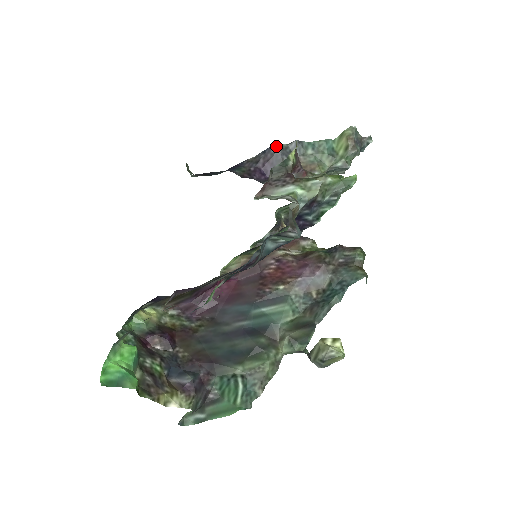
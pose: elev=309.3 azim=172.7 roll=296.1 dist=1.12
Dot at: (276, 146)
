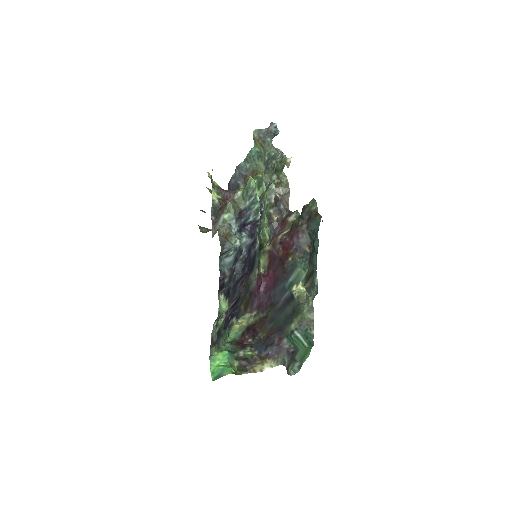
Dot at: (230, 180)
